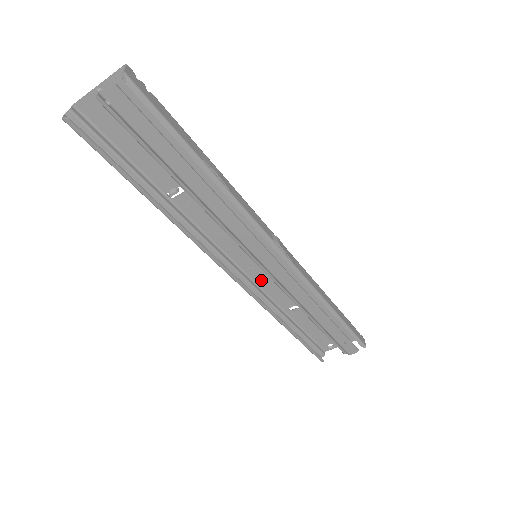
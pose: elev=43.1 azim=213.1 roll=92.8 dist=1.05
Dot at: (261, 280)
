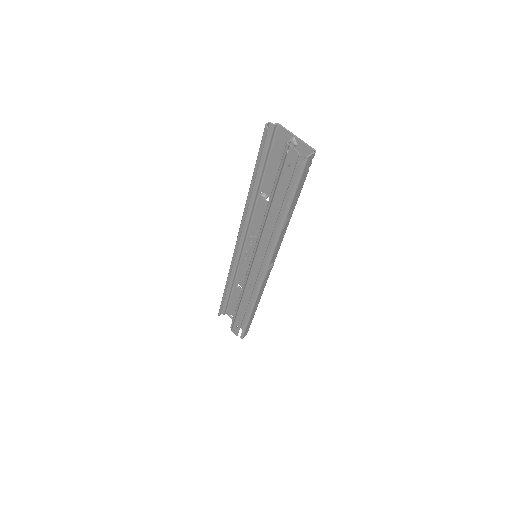
Dot at: (245, 262)
